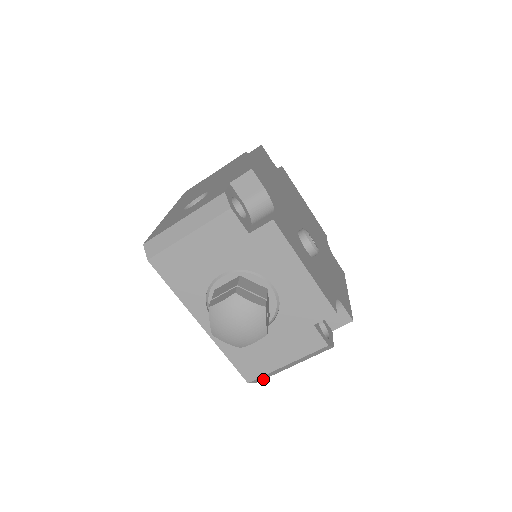
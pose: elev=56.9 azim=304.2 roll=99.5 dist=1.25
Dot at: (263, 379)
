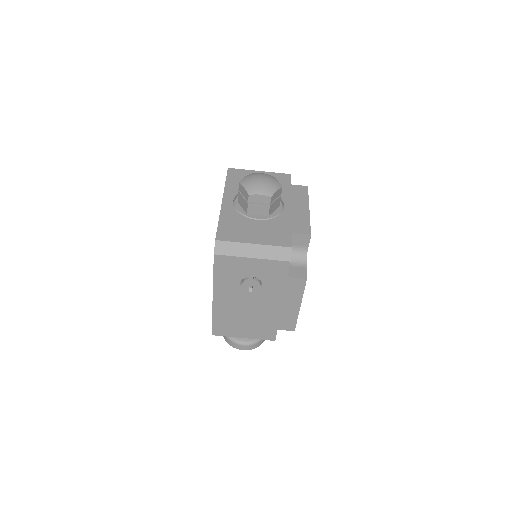
Dot at: (222, 254)
